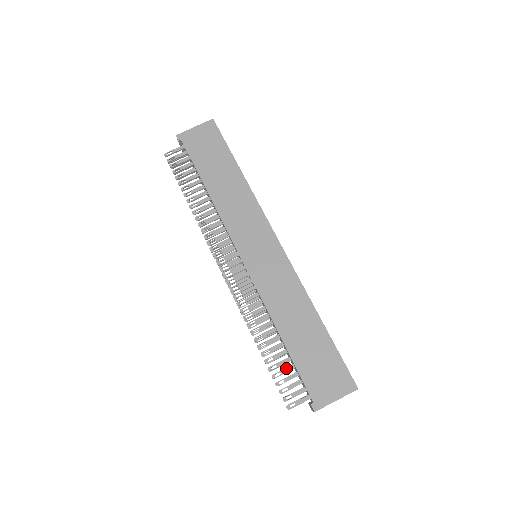
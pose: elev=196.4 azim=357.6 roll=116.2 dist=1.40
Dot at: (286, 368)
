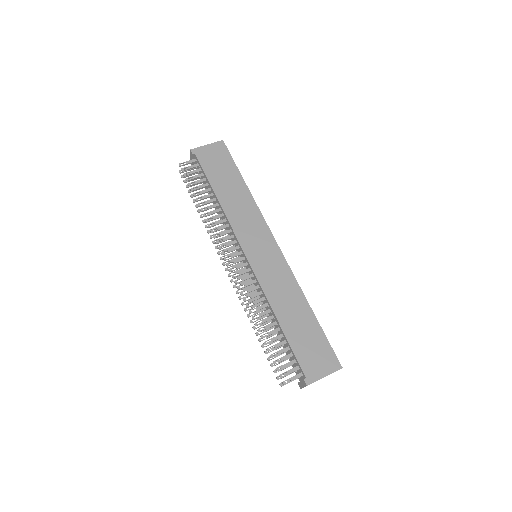
Dot at: (282, 349)
